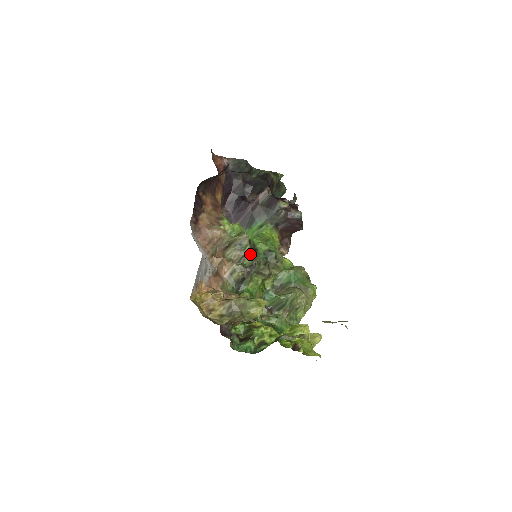
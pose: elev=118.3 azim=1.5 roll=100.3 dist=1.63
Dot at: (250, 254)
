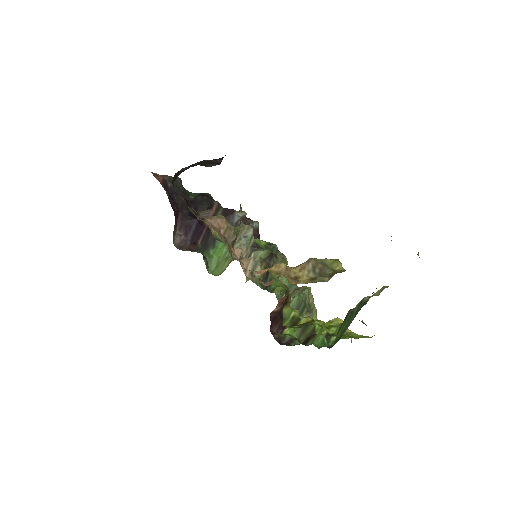
Dot at: (257, 248)
